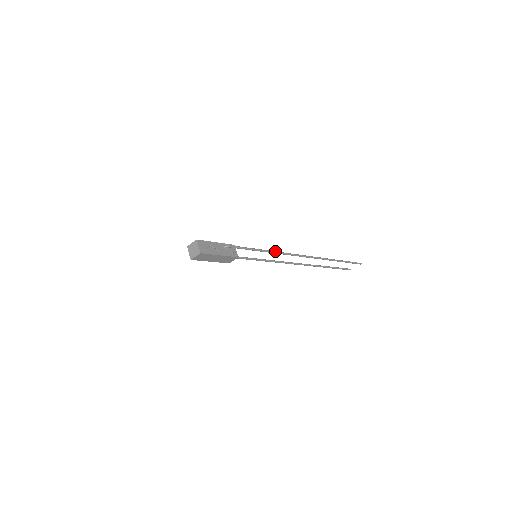
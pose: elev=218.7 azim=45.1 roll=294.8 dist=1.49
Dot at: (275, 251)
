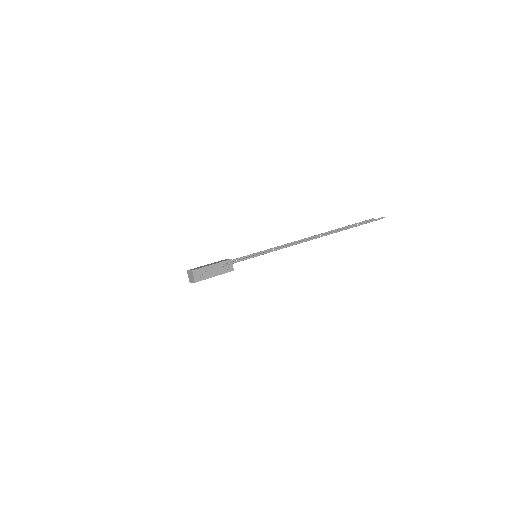
Dot at: (275, 249)
